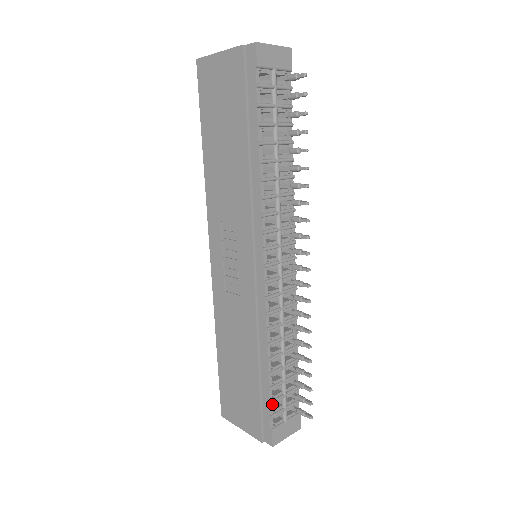
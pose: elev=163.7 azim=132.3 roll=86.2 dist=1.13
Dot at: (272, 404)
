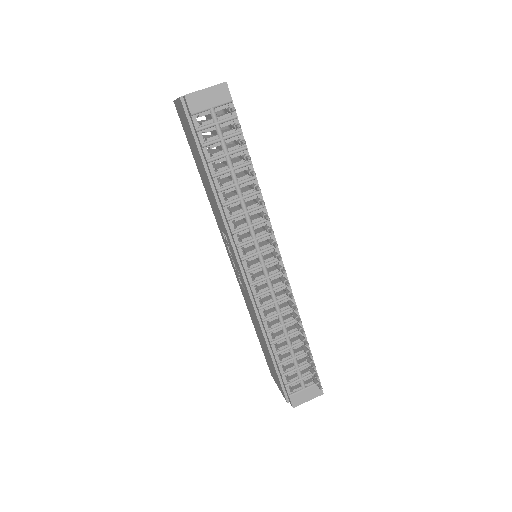
Dot at: occluded
